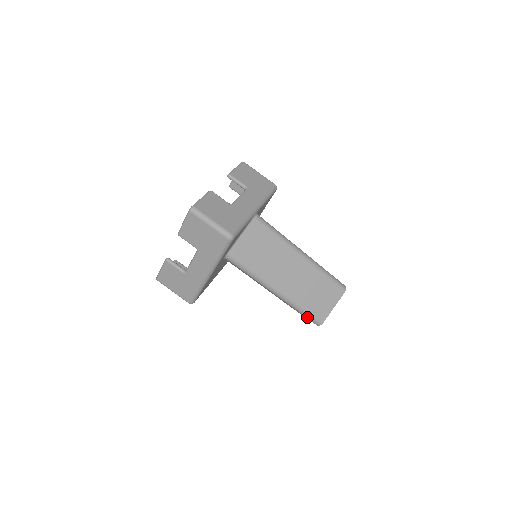
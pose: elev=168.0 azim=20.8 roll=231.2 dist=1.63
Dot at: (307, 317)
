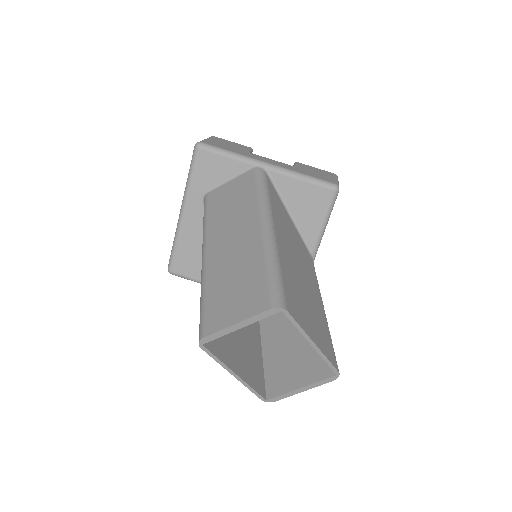
Dot at: (200, 318)
